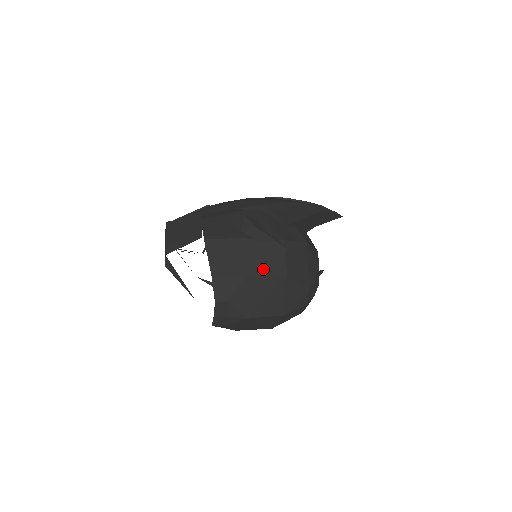
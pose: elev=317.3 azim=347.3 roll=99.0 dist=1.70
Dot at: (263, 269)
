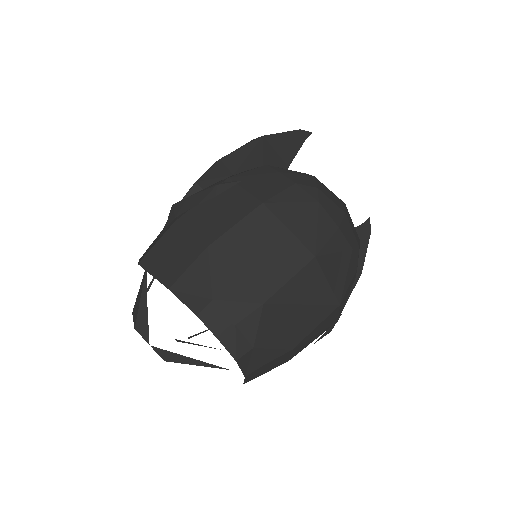
Dot at: (225, 223)
